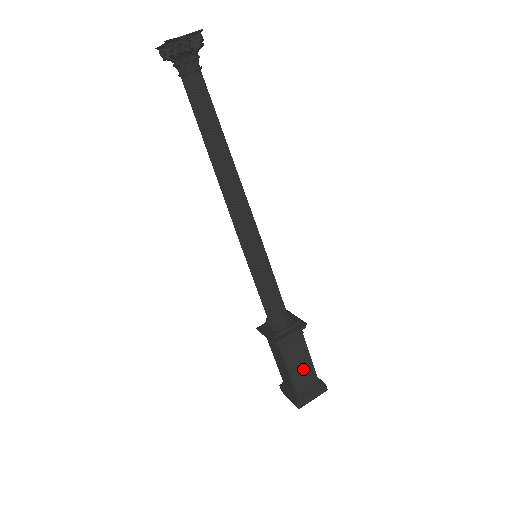
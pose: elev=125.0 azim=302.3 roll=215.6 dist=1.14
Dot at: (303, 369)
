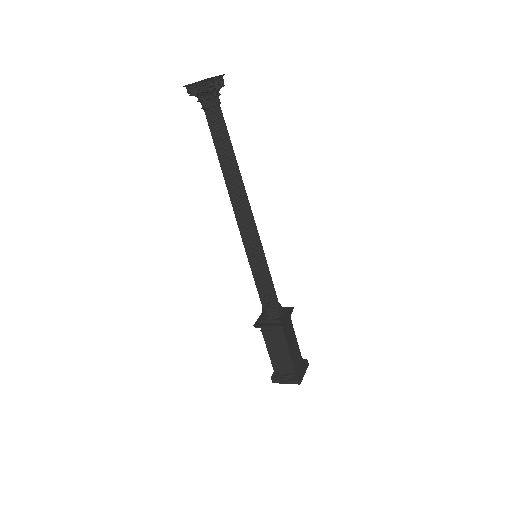
Dot at: (295, 349)
